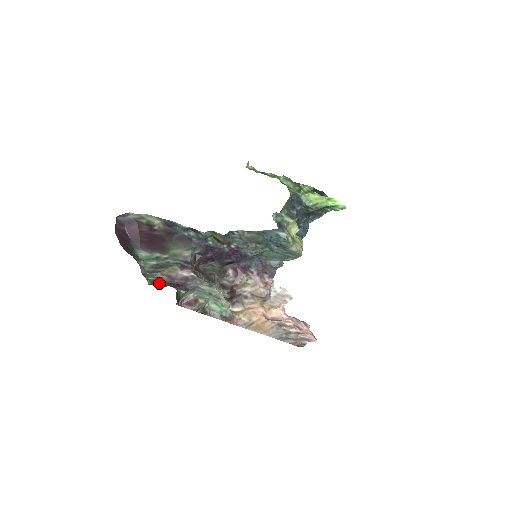
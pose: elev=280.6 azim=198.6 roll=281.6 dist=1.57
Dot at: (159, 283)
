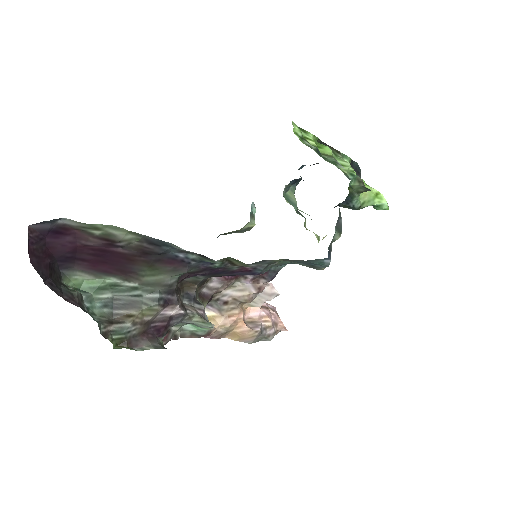
Dot at: (132, 341)
